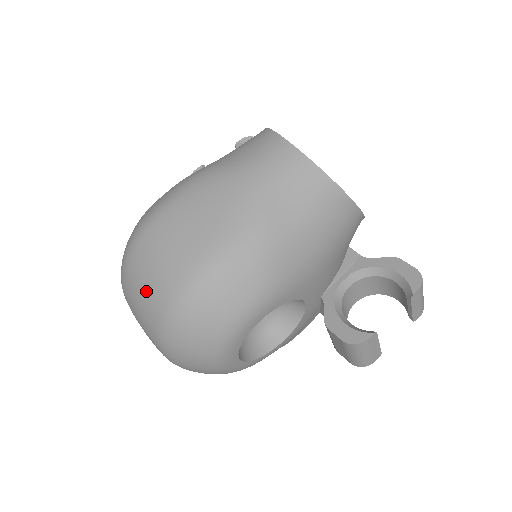
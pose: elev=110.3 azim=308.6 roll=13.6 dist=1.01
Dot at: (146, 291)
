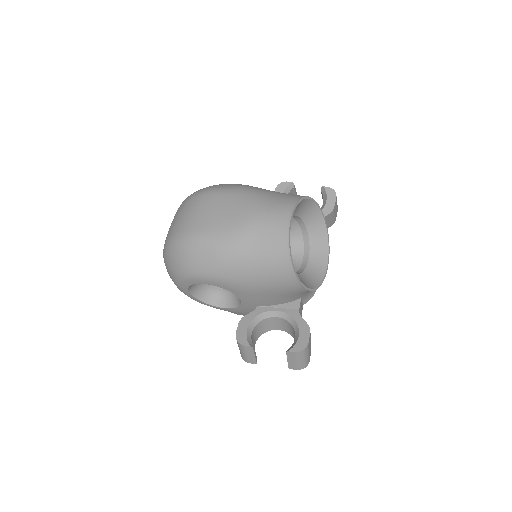
Dot at: (175, 222)
